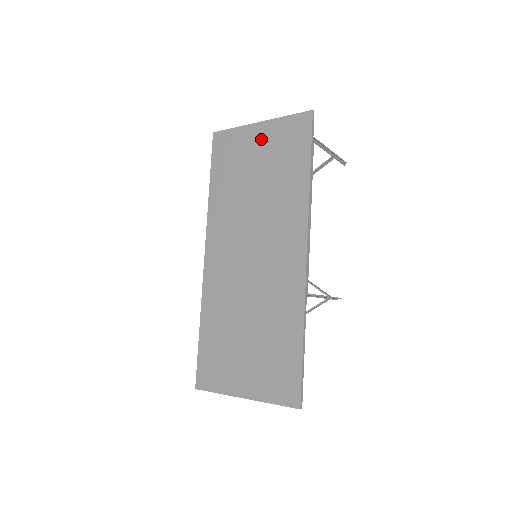
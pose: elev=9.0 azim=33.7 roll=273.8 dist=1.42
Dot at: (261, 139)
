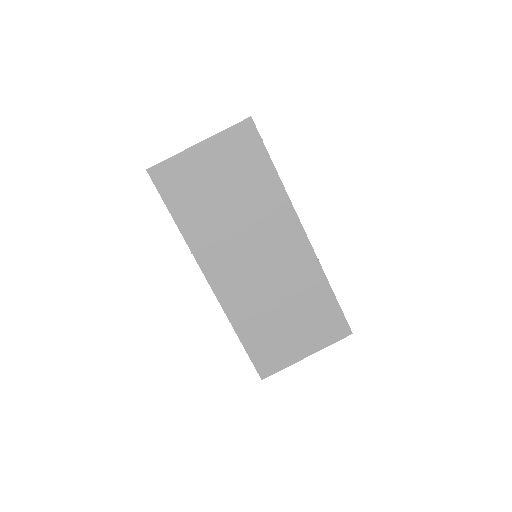
Dot at: (210, 158)
